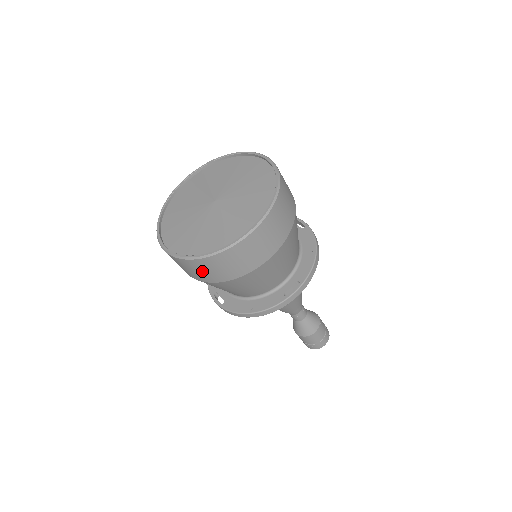
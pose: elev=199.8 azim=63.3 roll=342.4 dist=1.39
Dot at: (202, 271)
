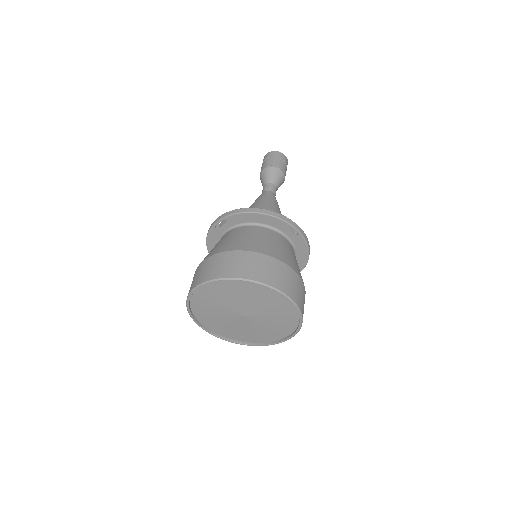
Dot at: occluded
